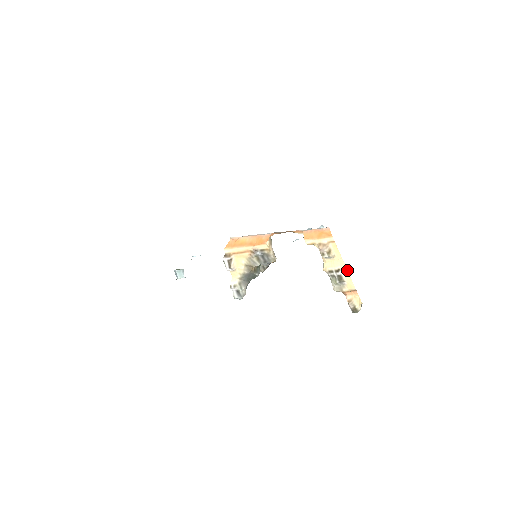
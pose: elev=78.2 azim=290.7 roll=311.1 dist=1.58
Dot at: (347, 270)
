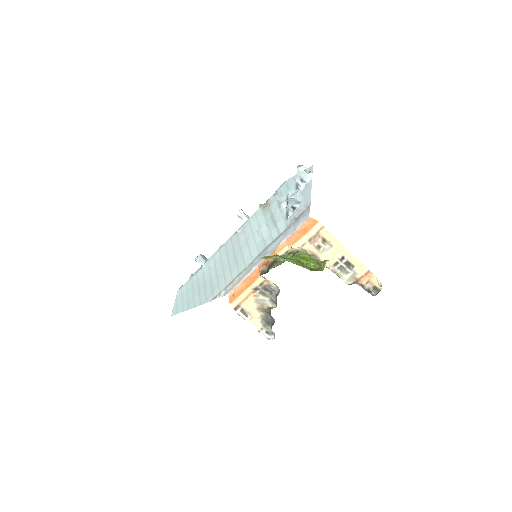
Dot at: (351, 253)
